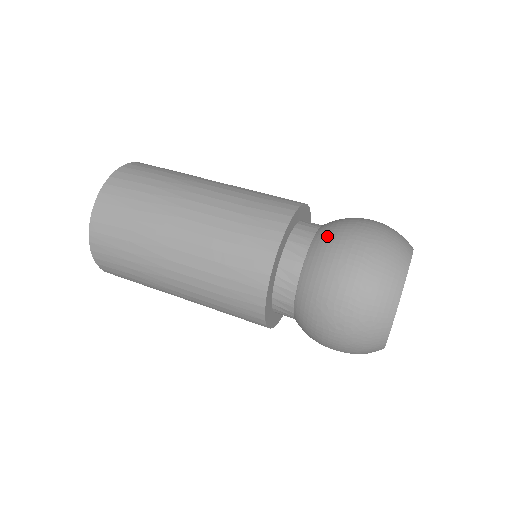
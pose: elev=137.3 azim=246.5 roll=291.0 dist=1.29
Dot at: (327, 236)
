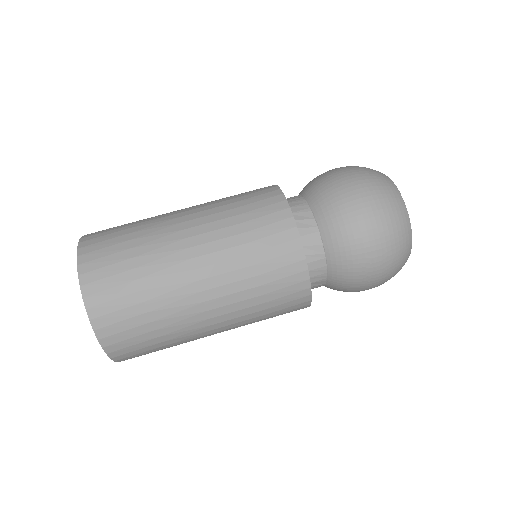
Dot at: (344, 276)
